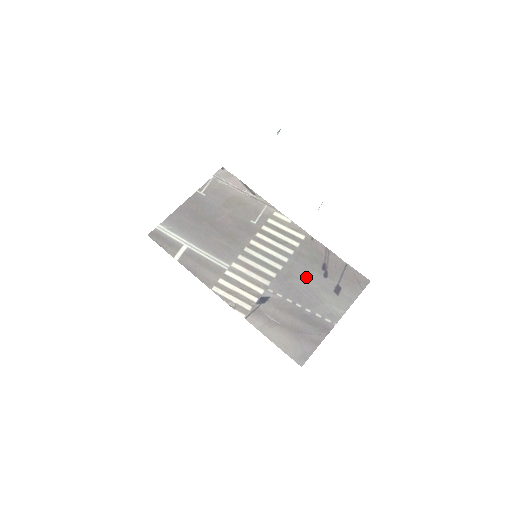
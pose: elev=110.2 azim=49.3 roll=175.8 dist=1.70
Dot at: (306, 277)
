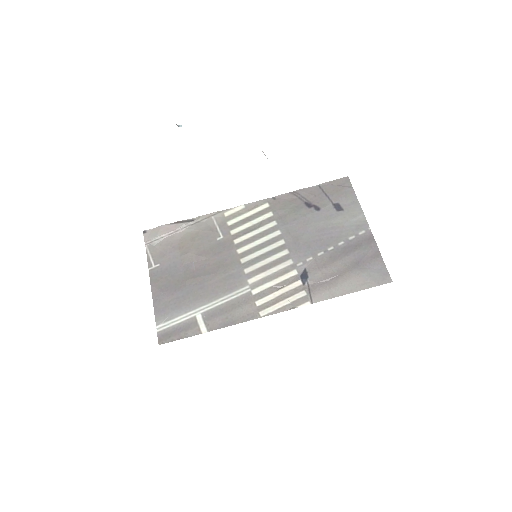
Dot at: (308, 226)
